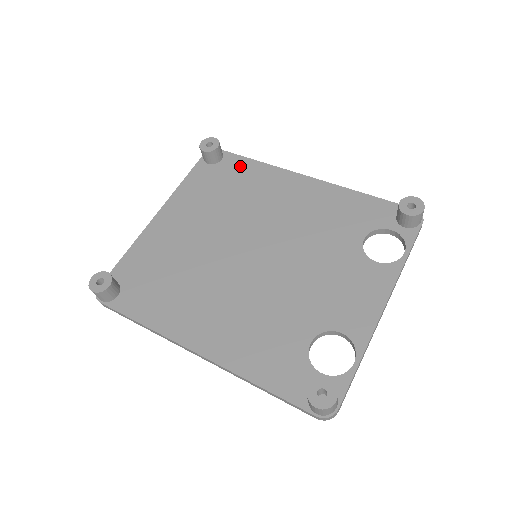
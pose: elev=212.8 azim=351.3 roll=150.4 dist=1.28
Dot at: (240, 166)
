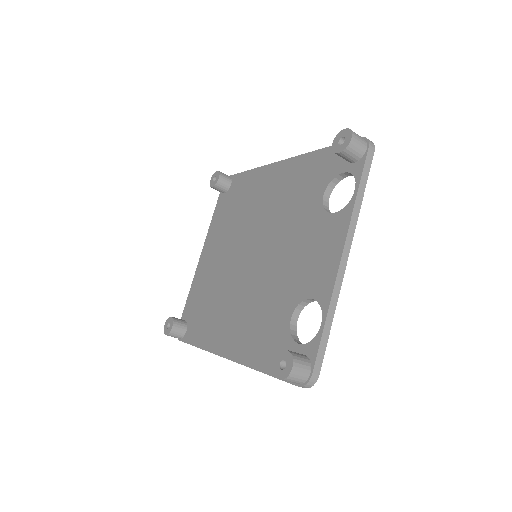
Dot at: (241, 182)
